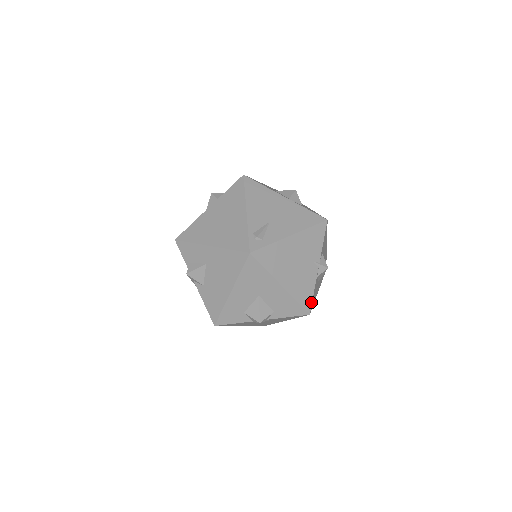
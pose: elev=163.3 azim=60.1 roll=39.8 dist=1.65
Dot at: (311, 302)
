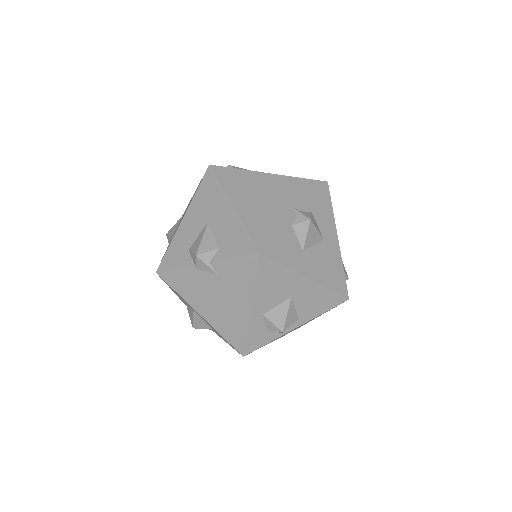
Dot at: (269, 241)
